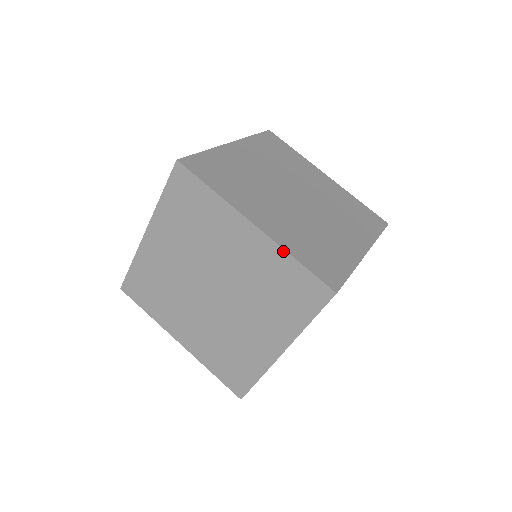
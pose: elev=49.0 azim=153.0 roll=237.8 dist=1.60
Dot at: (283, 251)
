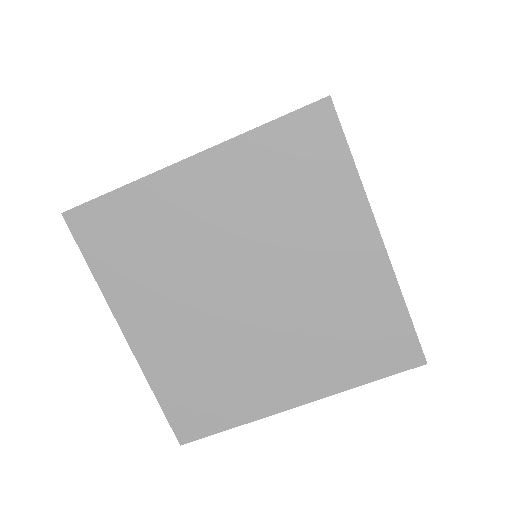
Dot at: (397, 288)
